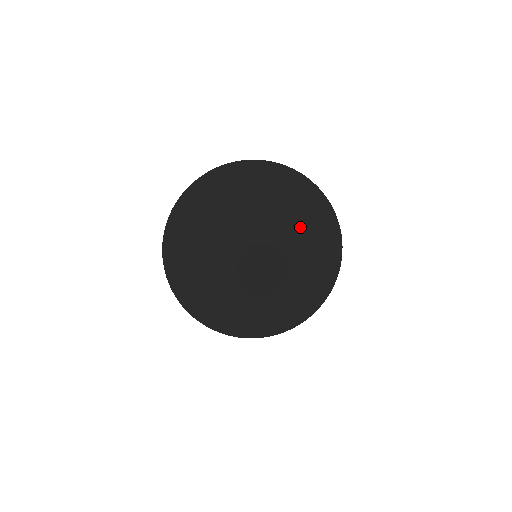
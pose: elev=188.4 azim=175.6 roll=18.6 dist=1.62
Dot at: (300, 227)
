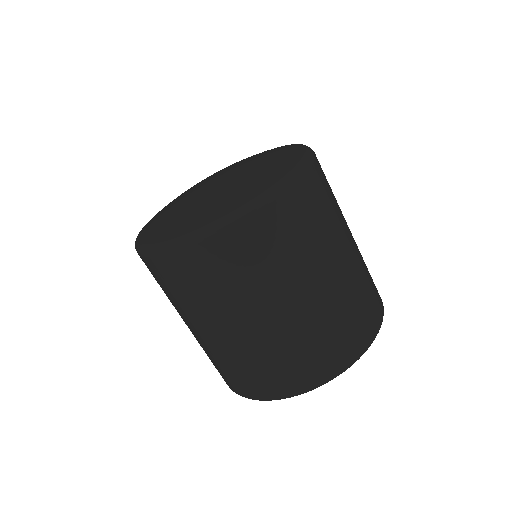
Dot at: (257, 170)
